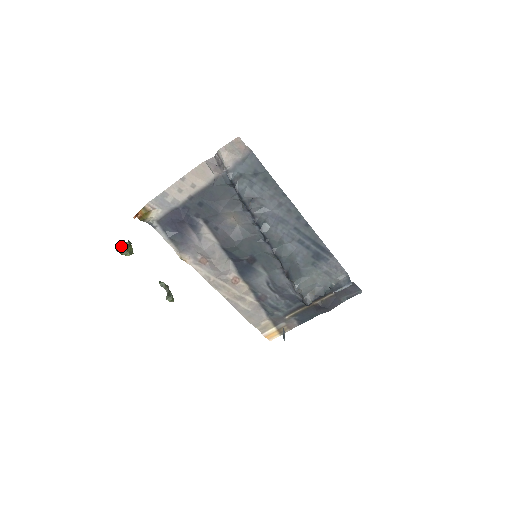
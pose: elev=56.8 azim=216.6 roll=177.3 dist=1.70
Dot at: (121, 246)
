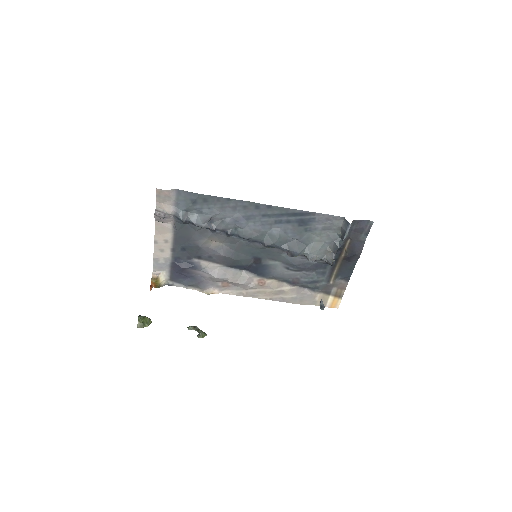
Dot at: (138, 323)
